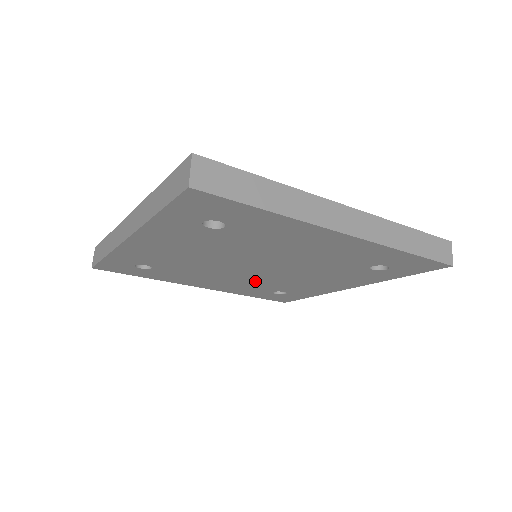
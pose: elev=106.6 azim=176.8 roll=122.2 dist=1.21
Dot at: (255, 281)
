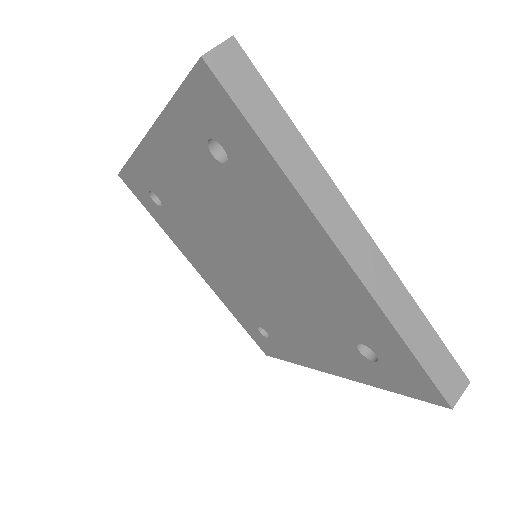
Dot at: (244, 293)
